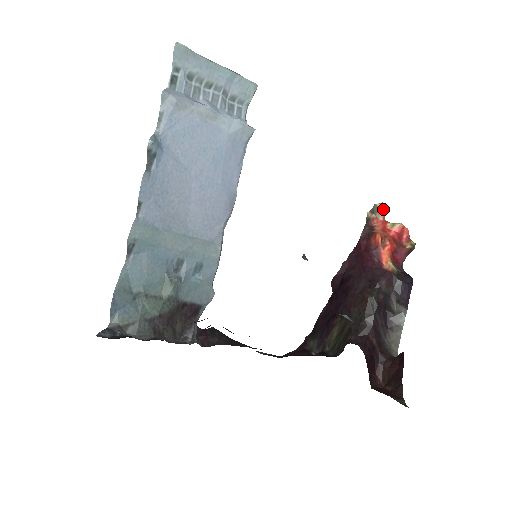
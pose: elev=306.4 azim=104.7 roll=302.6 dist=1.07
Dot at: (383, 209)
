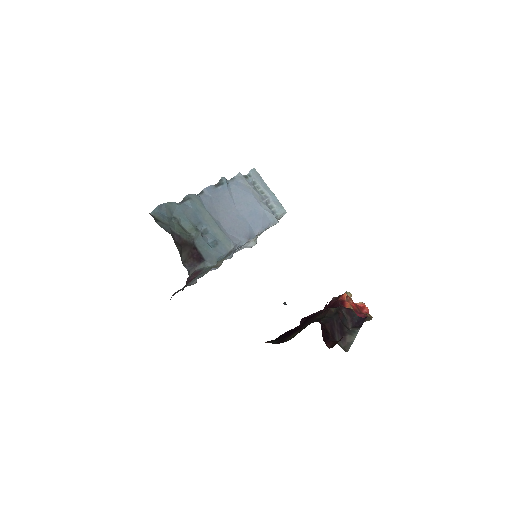
Dot at: (351, 296)
